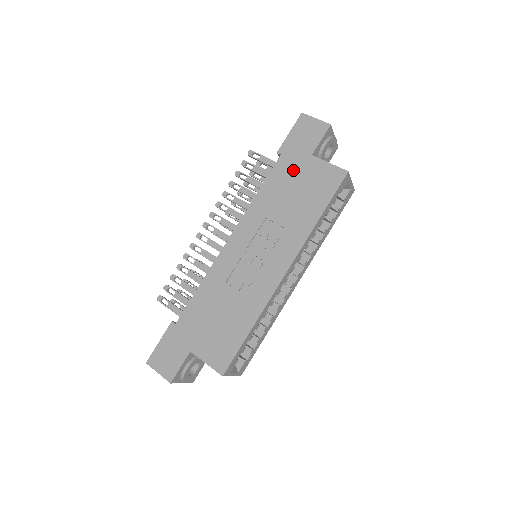
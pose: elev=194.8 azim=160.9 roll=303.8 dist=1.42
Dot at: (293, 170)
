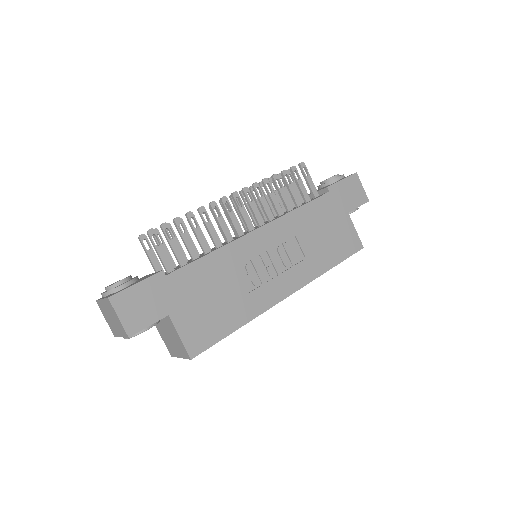
Dot at: (332, 213)
